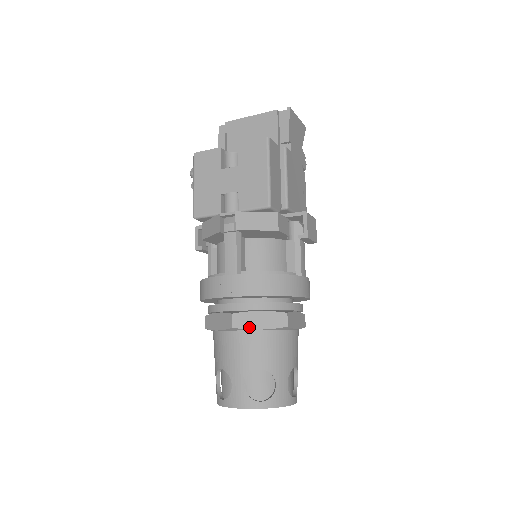
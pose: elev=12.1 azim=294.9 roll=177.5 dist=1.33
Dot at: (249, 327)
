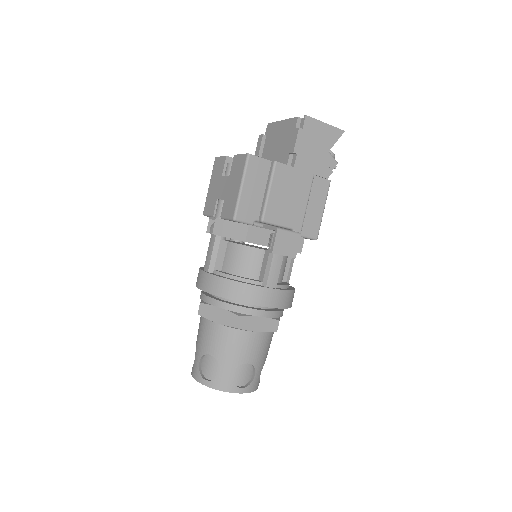
Dot at: (209, 318)
